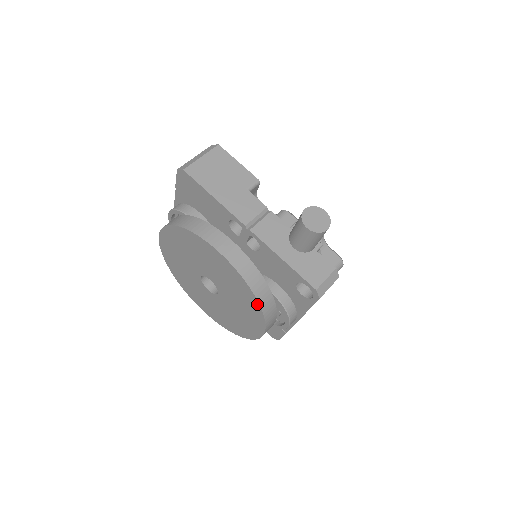
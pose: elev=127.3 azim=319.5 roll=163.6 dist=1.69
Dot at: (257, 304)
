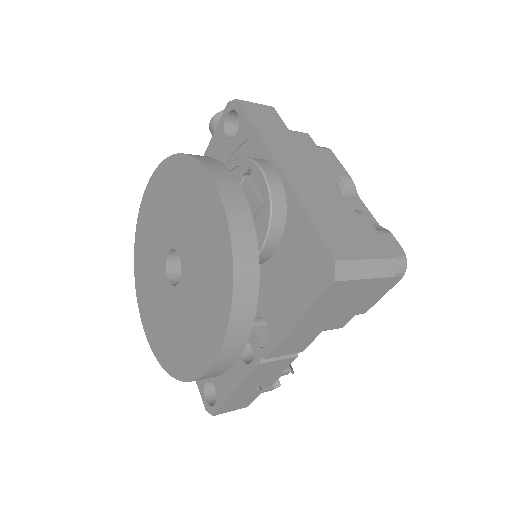
Dot at: (177, 159)
